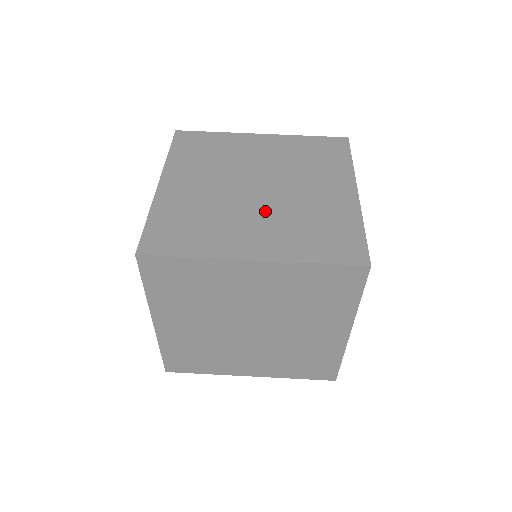
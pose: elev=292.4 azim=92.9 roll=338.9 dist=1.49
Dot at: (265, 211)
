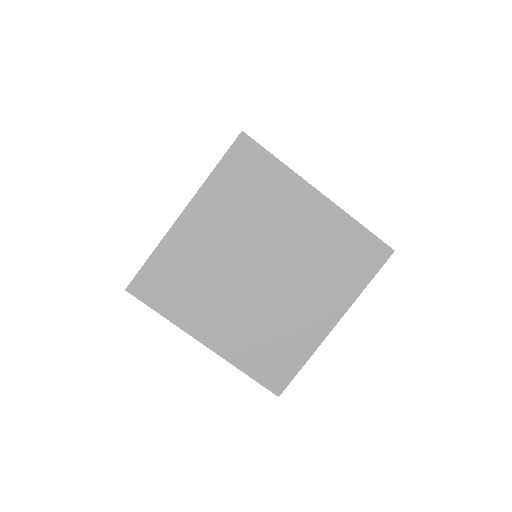
Dot at: (247, 302)
